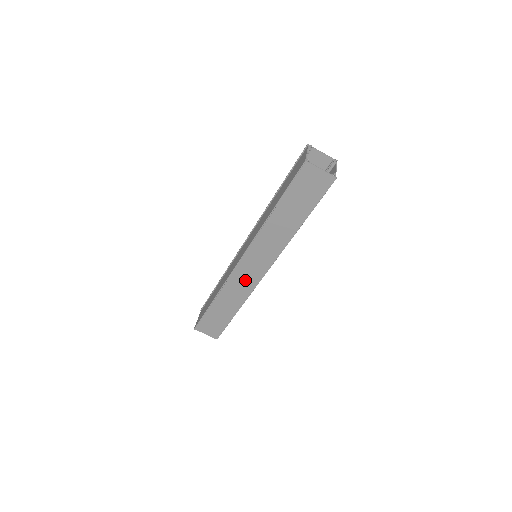
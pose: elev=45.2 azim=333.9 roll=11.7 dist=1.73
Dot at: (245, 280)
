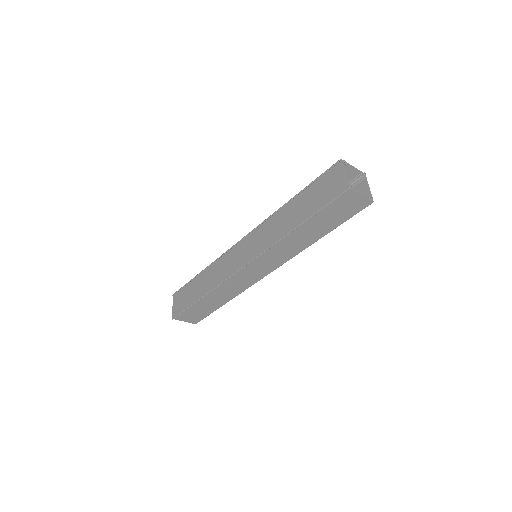
Dot at: (244, 280)
